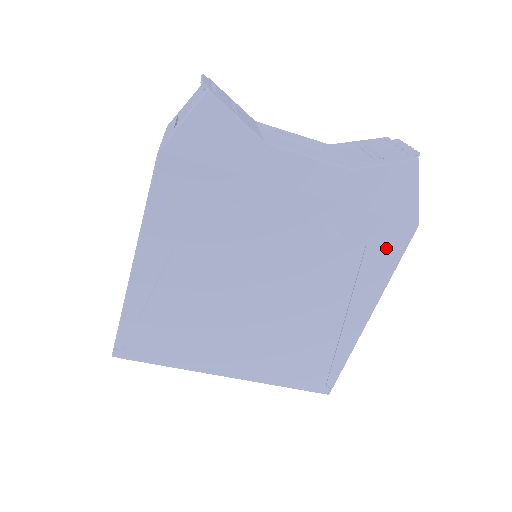
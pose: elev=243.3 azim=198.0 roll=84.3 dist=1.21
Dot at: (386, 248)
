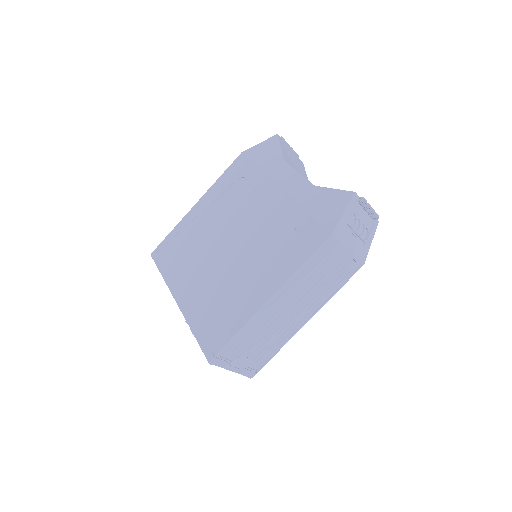
Dot at: (306, 243)
